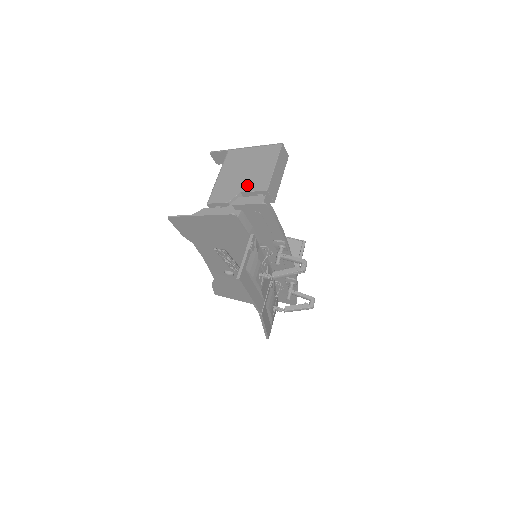
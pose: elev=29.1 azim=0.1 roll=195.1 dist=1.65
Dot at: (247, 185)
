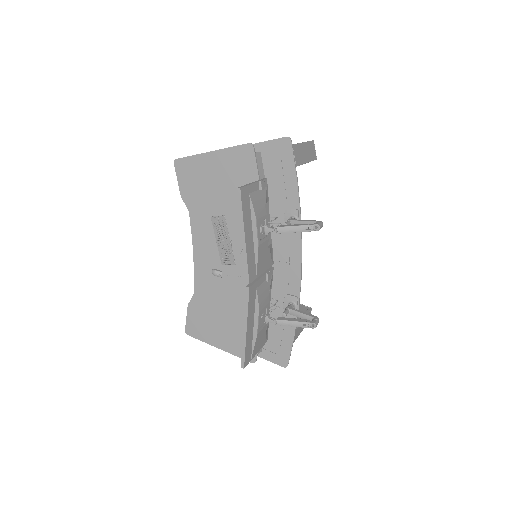
Dot at: occluded
